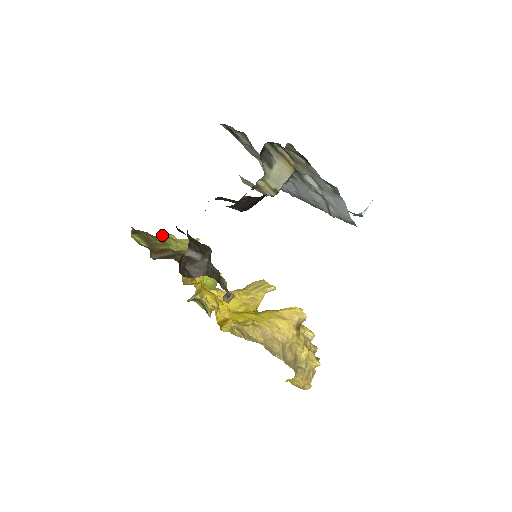
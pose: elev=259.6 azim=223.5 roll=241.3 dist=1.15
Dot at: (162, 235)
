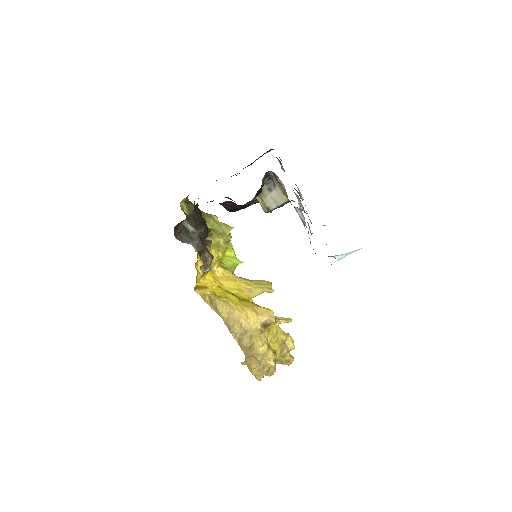
Dot at: occluded
